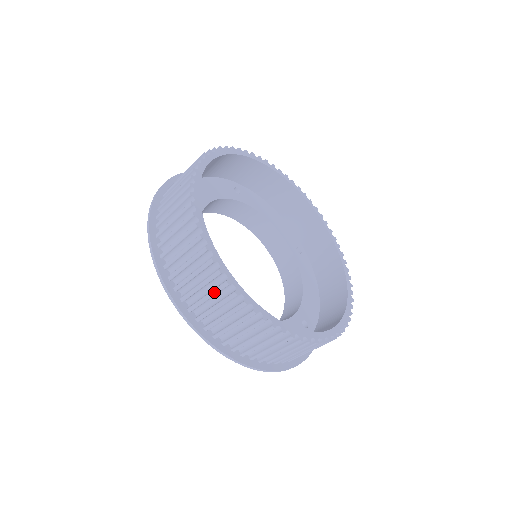
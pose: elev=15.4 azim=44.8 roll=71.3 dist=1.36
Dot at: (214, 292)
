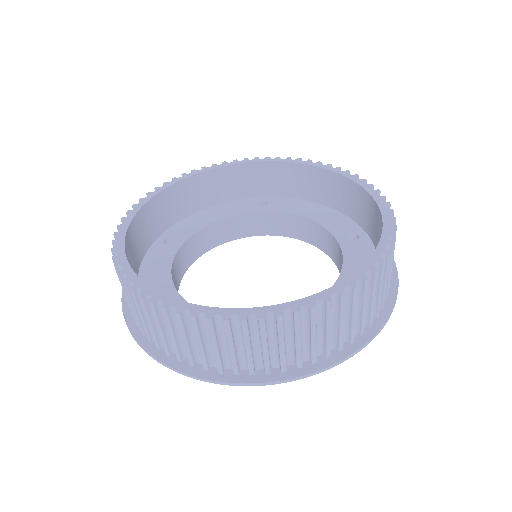
Dot at: (124, 291)
